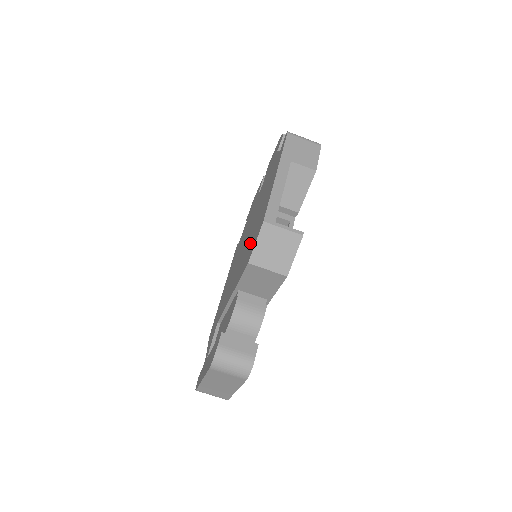
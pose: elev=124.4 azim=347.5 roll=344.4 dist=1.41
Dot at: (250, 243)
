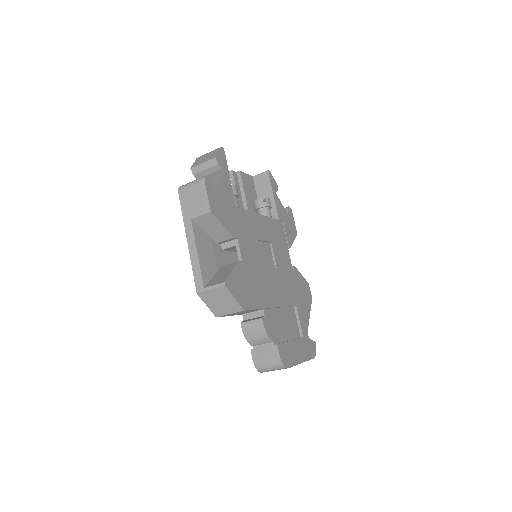
Dot at: occluded
